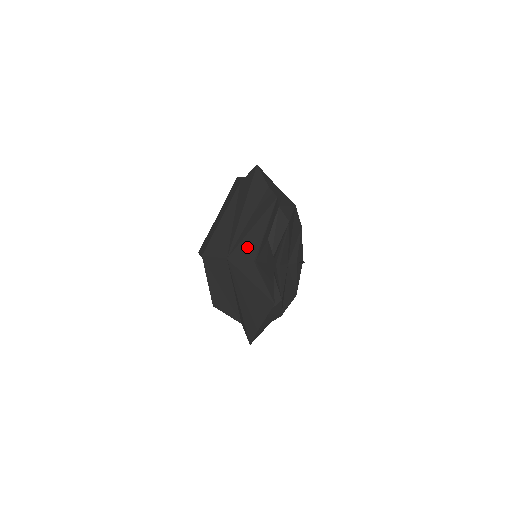
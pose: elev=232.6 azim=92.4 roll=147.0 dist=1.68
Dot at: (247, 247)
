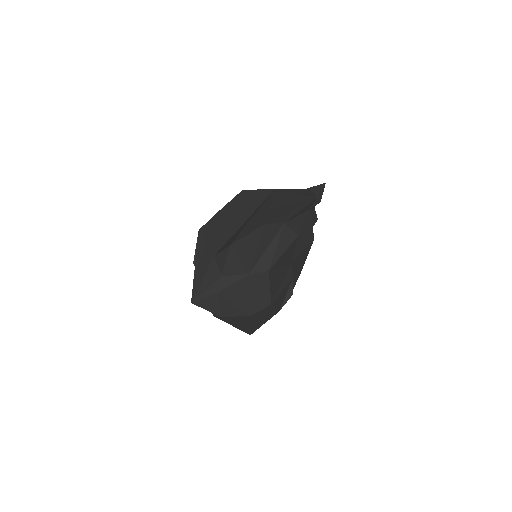
Dot at: occluded
